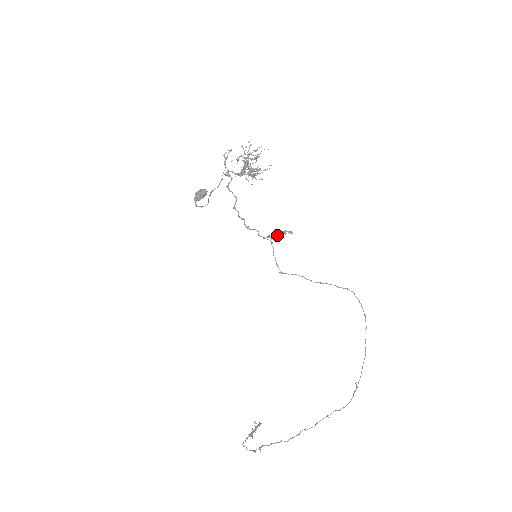
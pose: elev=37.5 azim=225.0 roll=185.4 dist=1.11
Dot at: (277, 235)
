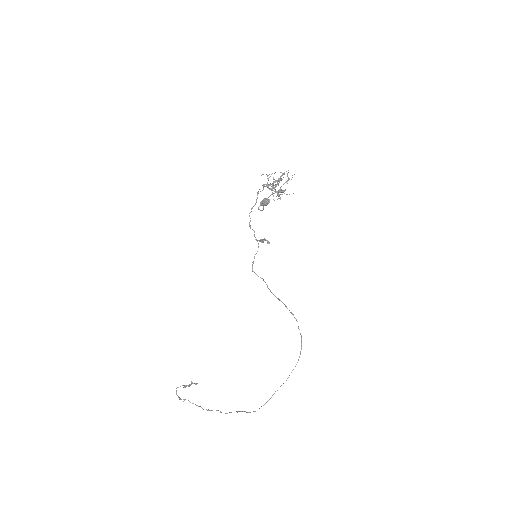
Dot at: (261, 240)
